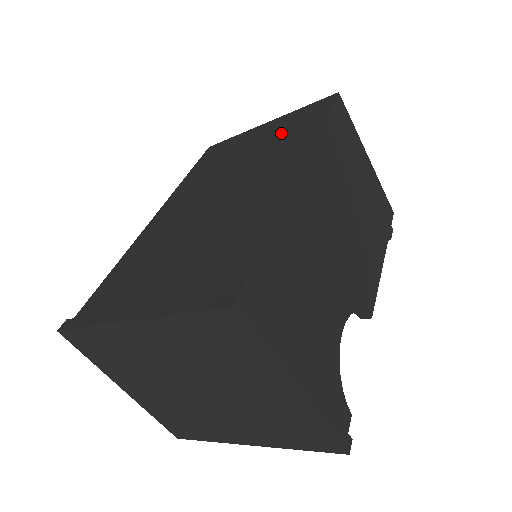
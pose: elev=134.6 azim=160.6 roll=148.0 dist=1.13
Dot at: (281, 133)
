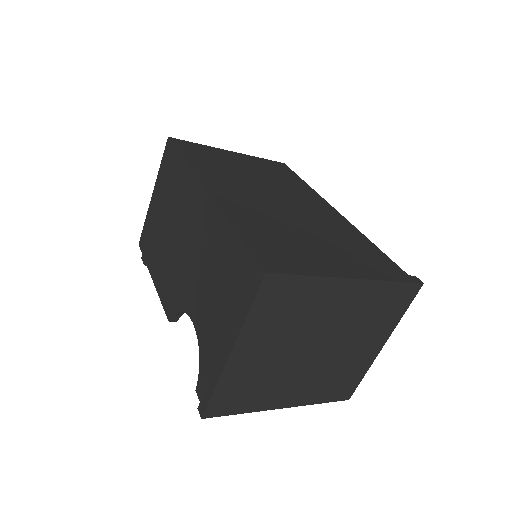
Dot at: (270, 171)
